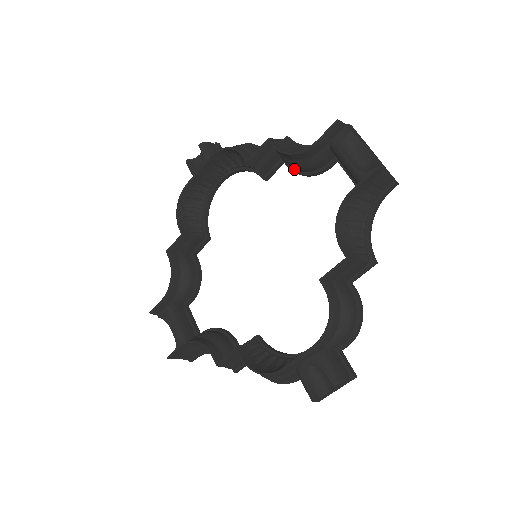
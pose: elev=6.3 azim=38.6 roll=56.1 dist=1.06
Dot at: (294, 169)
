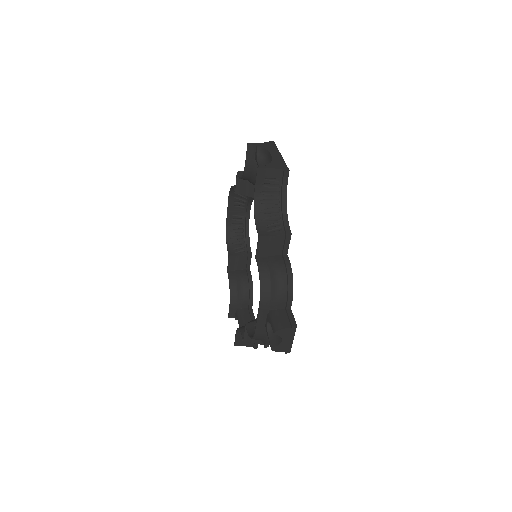
Dot at: occluded
